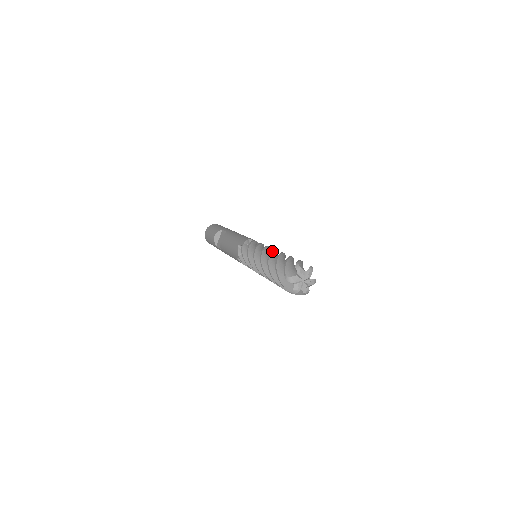
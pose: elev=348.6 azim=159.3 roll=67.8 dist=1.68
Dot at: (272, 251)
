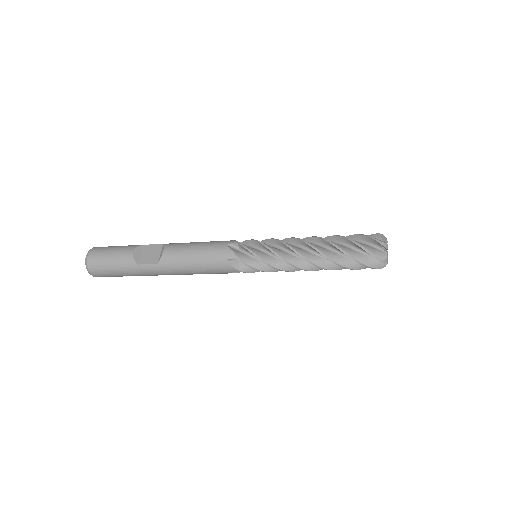
Dot at: (313, 236)
